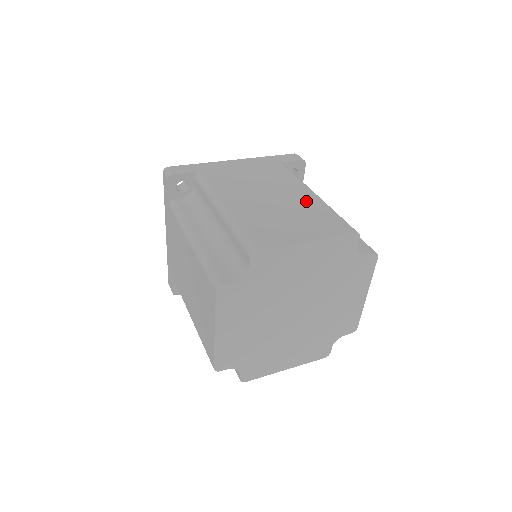
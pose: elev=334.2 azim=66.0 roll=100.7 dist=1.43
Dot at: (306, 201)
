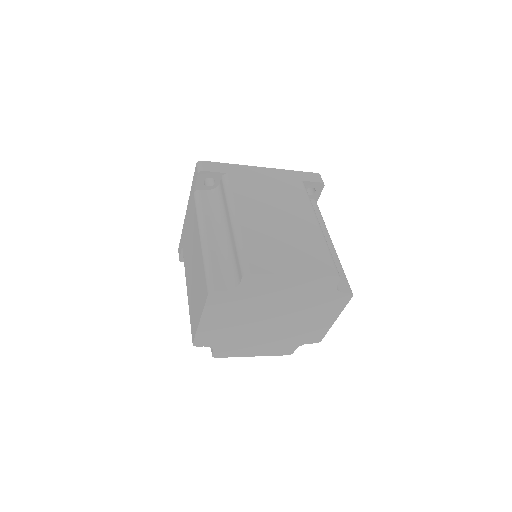
Dot at: (308, 231)
